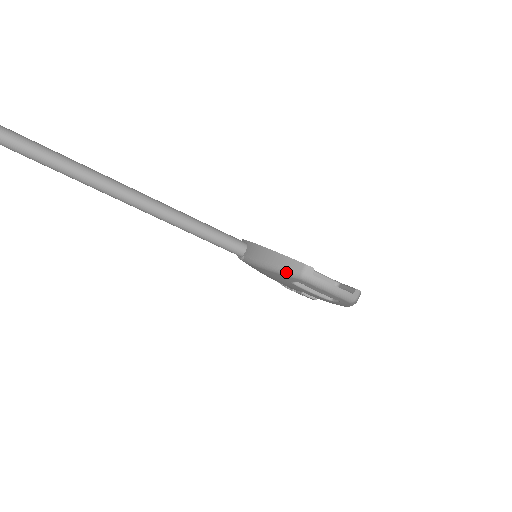
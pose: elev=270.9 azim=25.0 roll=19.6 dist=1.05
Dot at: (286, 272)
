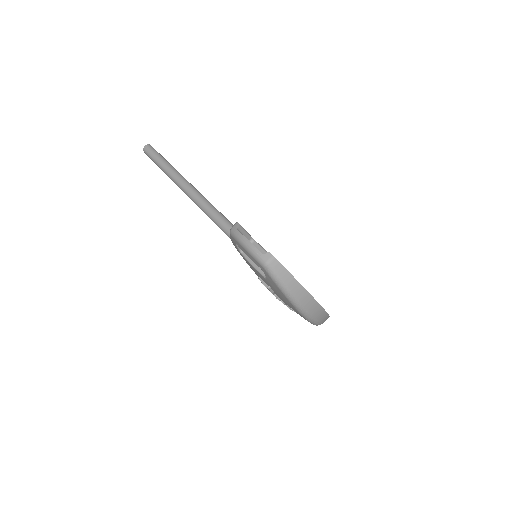
Dot at: occluded
